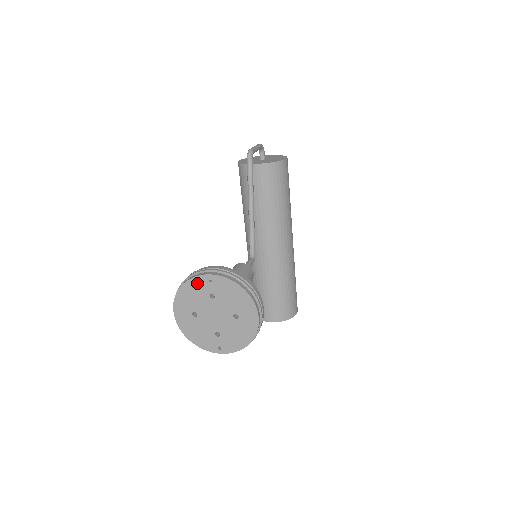
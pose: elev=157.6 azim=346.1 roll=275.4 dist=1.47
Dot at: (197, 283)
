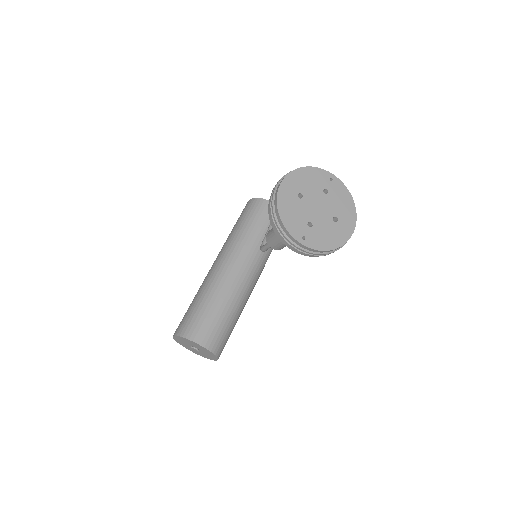
Dot at: (319, 174)
